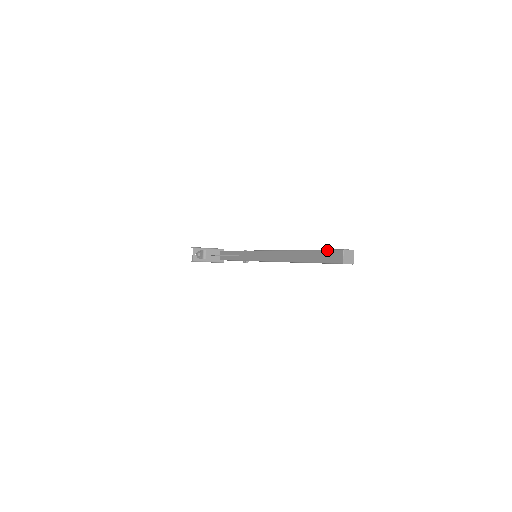
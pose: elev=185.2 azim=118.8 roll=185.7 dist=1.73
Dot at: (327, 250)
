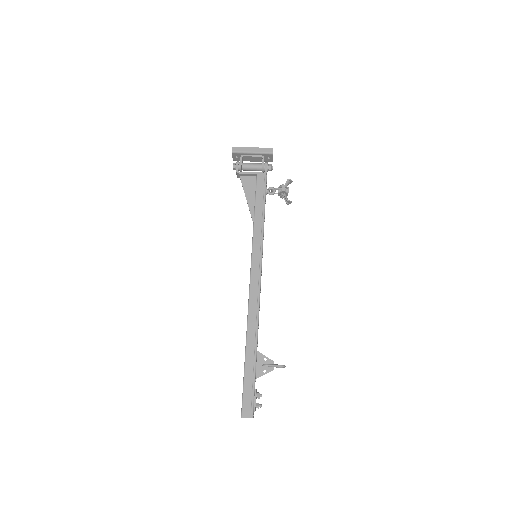
Dot at: (242, 394)
